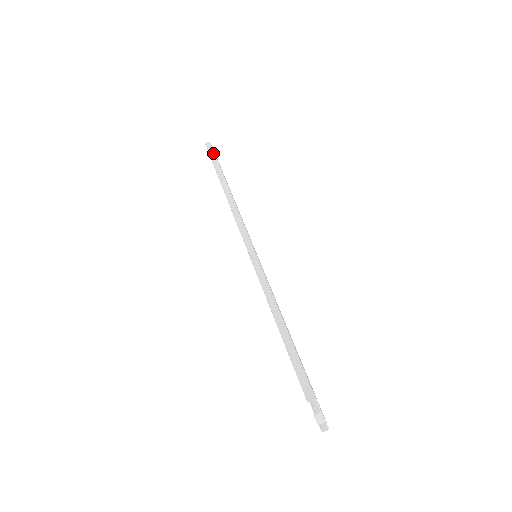
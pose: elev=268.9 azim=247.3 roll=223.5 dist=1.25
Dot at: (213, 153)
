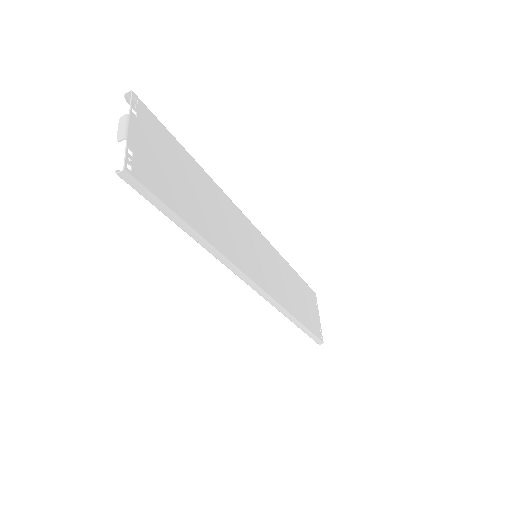
Dot at: (152, 198)
